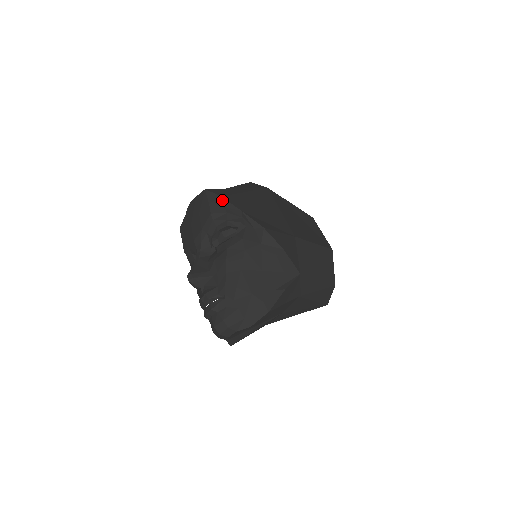
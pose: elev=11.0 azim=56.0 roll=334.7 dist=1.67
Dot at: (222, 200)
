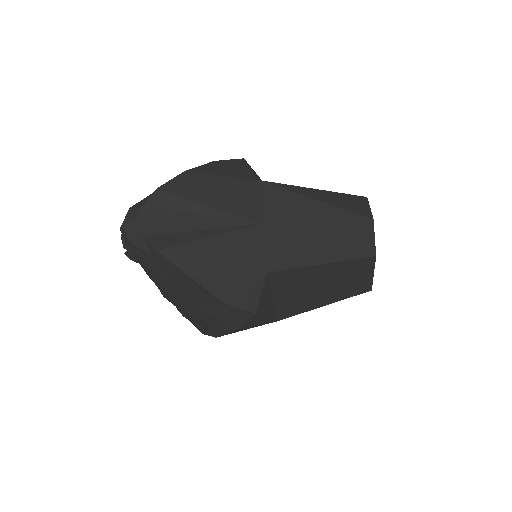
Dot at: occluded
